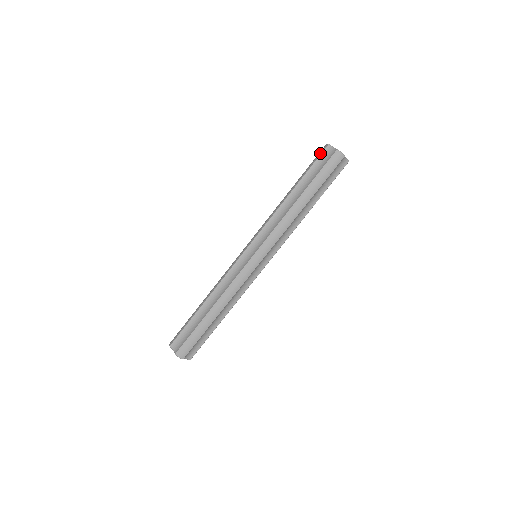
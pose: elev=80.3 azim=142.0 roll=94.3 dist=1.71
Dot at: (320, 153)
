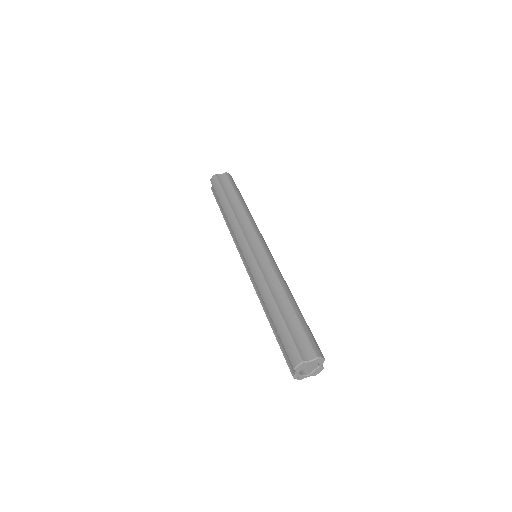
Dot at: (214, 195)
